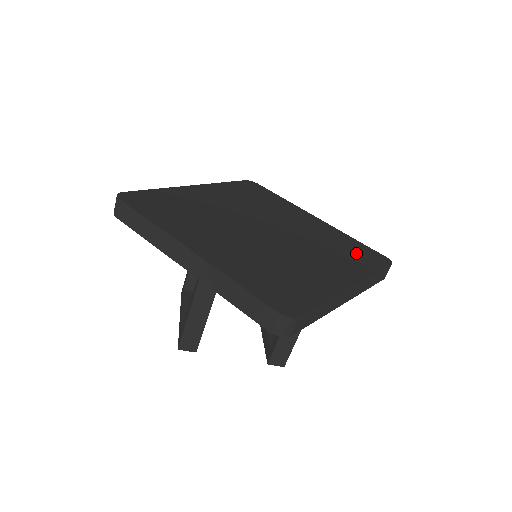
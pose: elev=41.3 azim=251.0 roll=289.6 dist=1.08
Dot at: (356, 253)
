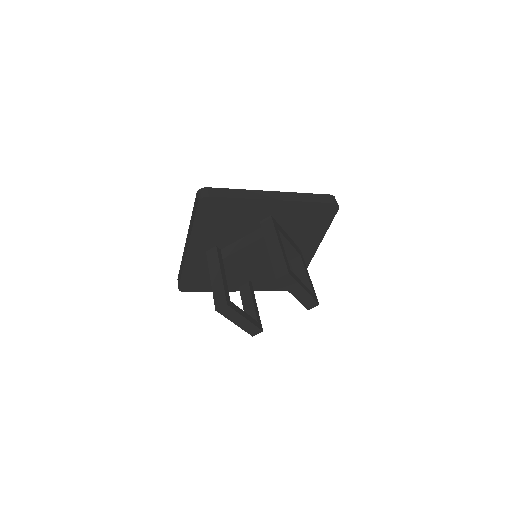
Dot at: occluded
